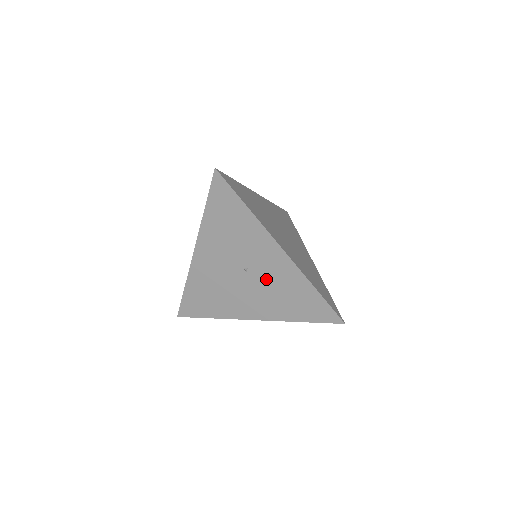
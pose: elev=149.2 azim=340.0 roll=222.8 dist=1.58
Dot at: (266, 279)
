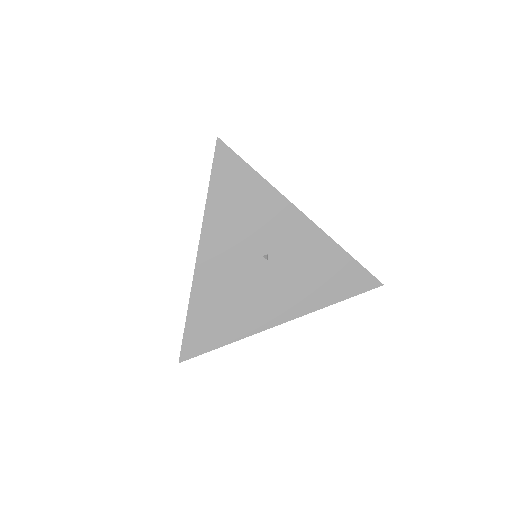
Dot at: (291, 261)
